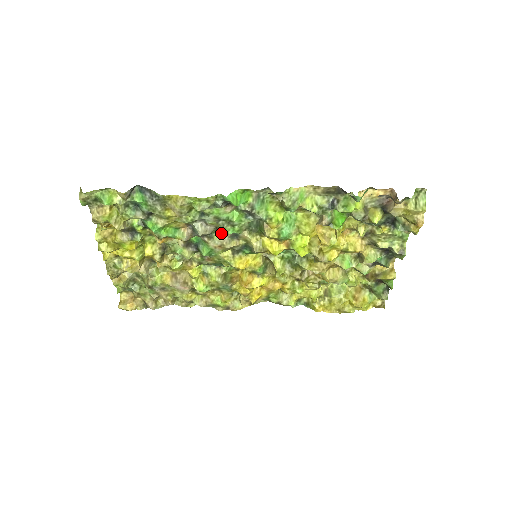
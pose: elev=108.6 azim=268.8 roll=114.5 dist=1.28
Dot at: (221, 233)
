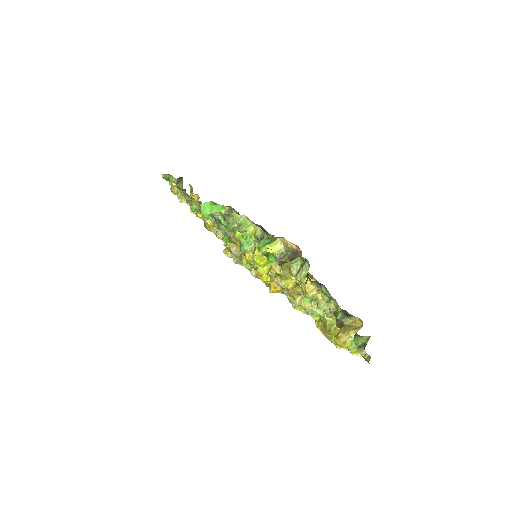
Dot at: occluded
